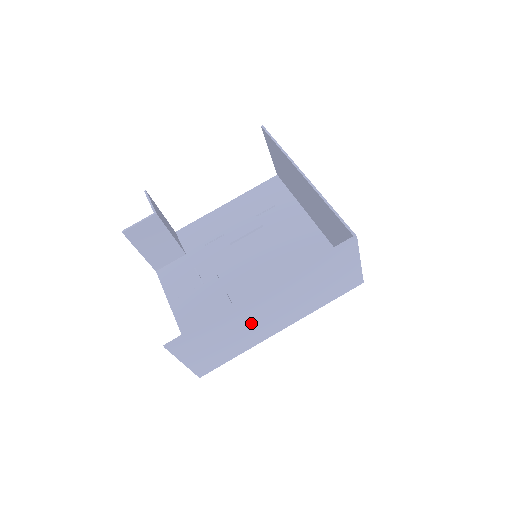
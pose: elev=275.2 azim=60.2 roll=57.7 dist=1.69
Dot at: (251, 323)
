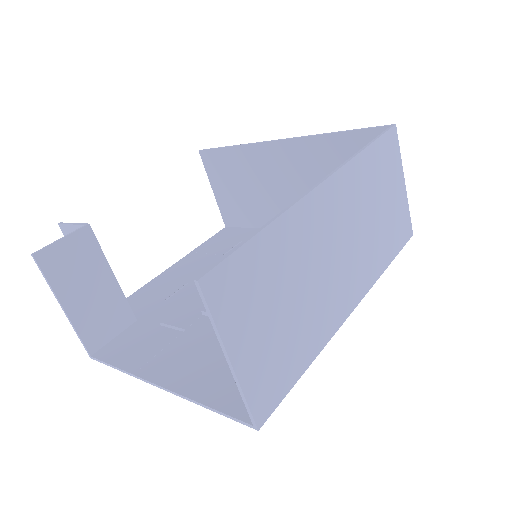
Dot at: (317, 269)
